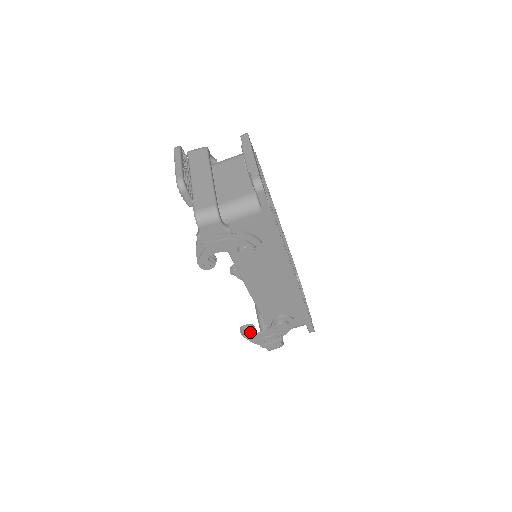
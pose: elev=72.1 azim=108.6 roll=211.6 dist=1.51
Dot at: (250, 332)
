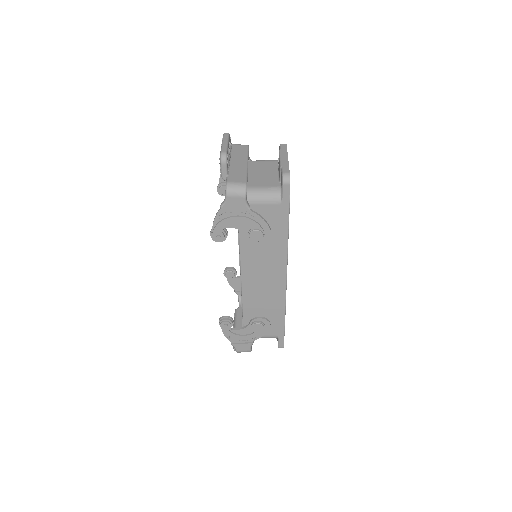
Dot at: (228, 324)
